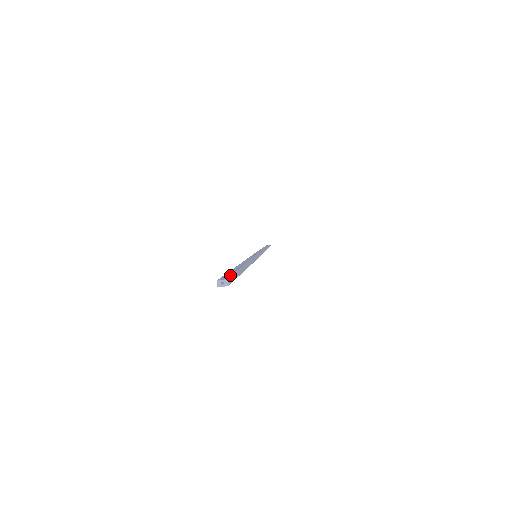
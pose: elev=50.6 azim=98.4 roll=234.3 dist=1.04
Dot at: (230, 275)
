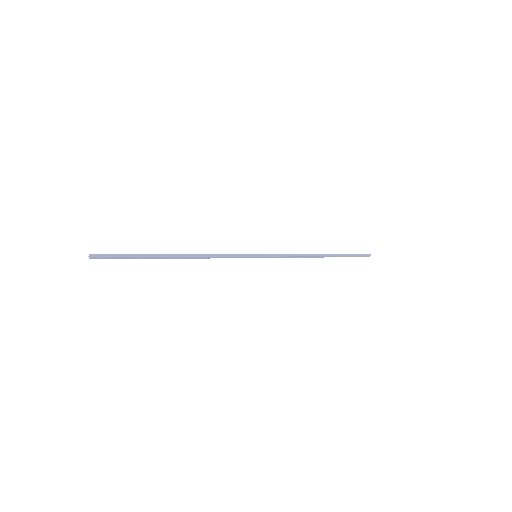
Dot at: (106, 254)
